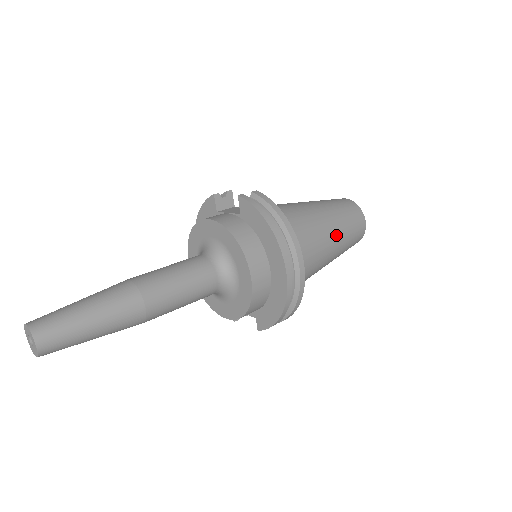
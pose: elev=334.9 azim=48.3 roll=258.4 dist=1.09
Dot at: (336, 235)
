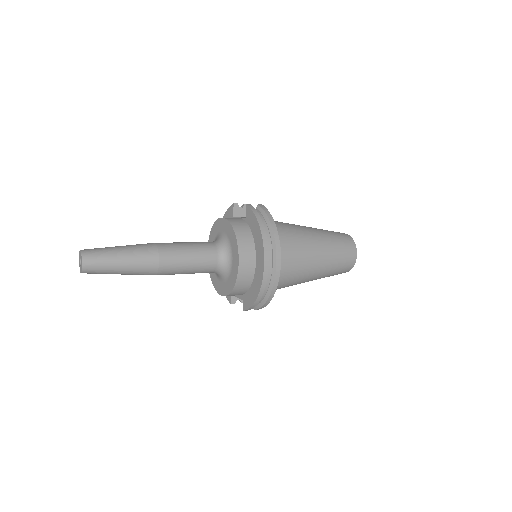
Dot at: (323, 255)
